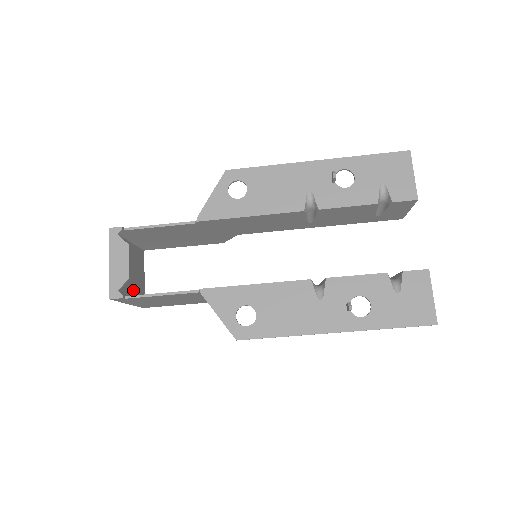
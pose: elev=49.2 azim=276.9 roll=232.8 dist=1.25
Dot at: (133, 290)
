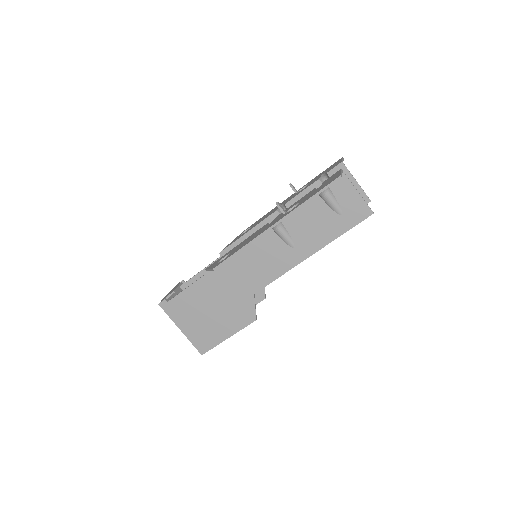
Dot at: occluded
